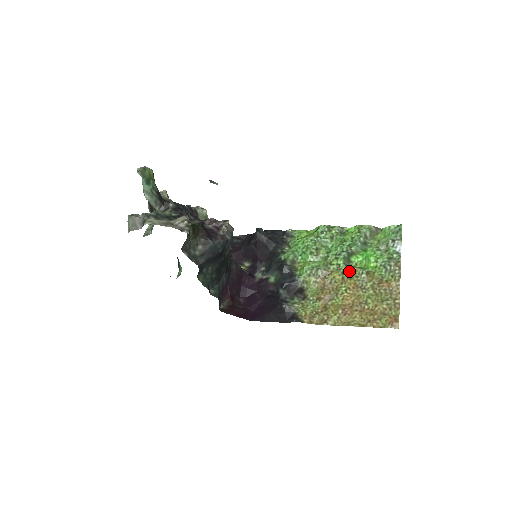
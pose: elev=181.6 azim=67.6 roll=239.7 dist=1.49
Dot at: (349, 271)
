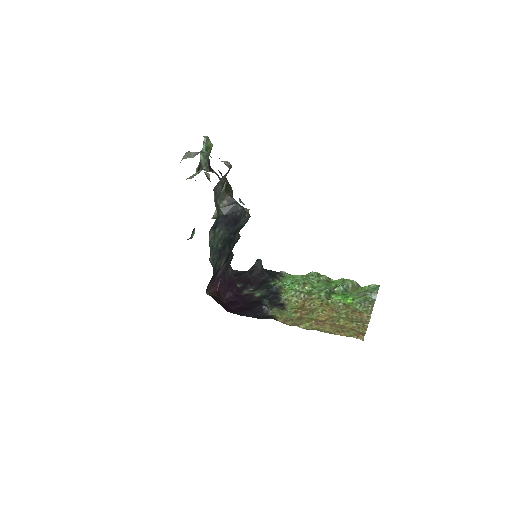
Dot at: (328, 300)
